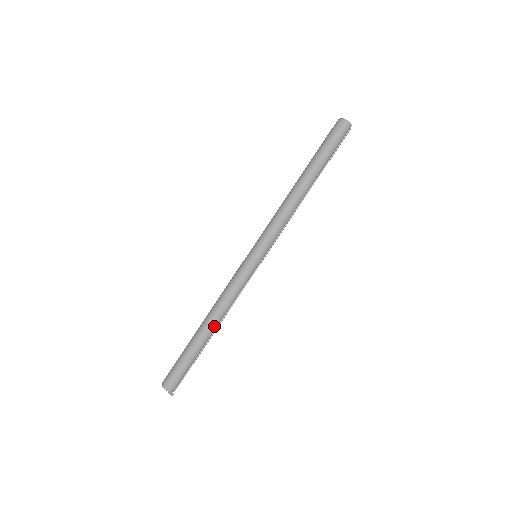
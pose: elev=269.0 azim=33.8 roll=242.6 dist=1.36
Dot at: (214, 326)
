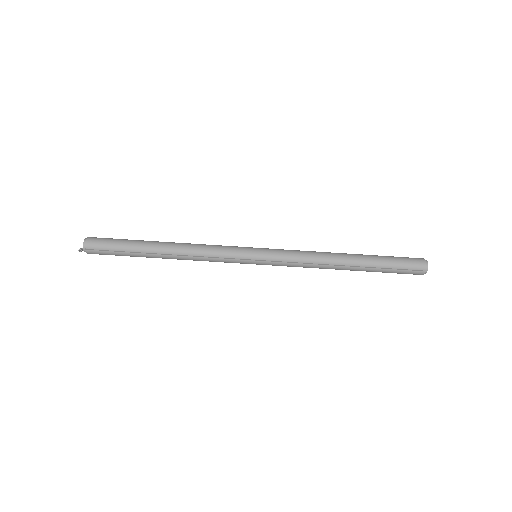
Dot at: (169, 248)
